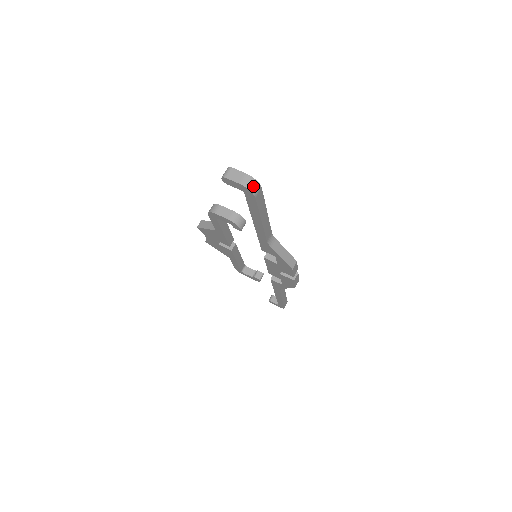
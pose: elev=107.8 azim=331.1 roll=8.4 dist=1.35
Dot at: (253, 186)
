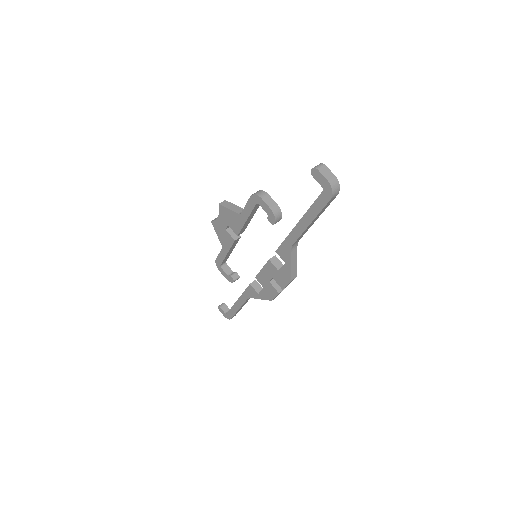
Dot at: (336, 189)
